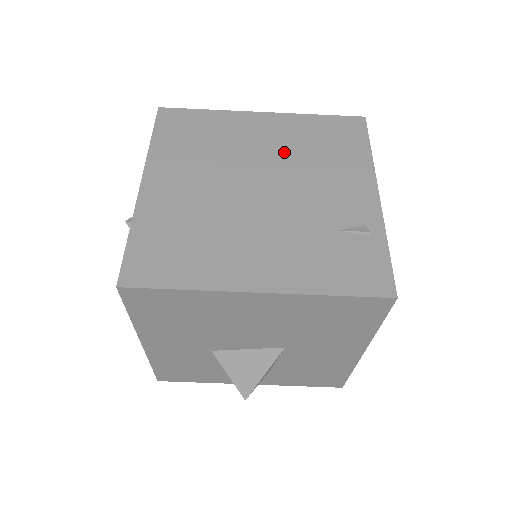
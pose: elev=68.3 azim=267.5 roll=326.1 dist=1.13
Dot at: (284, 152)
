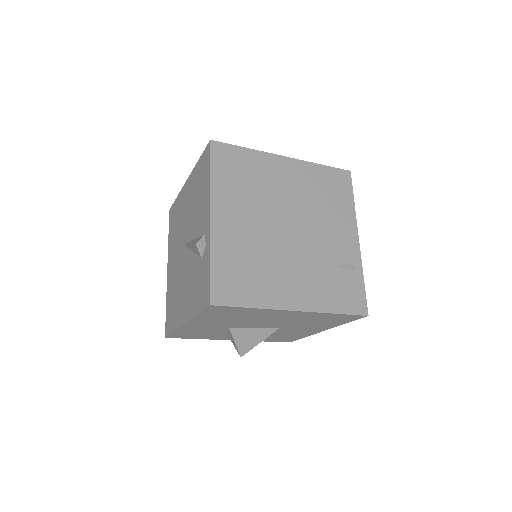
Dot at: (302, 197)
